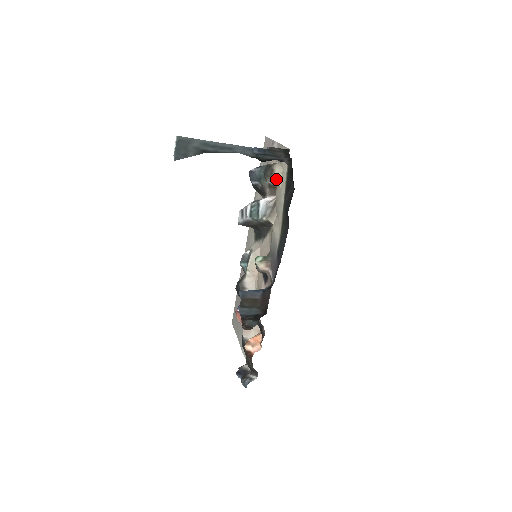
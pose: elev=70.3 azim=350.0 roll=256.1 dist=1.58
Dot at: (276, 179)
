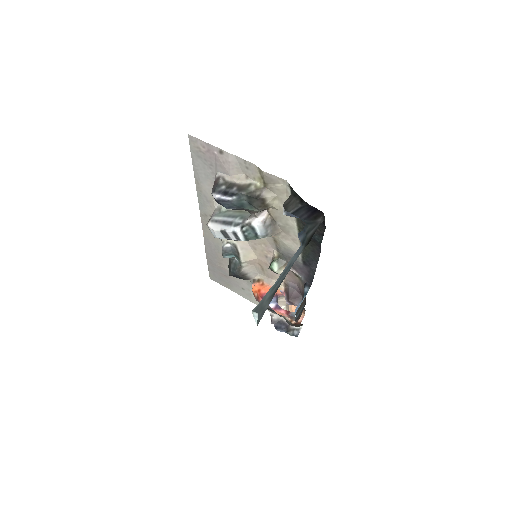
Dot at: (271, 205)
